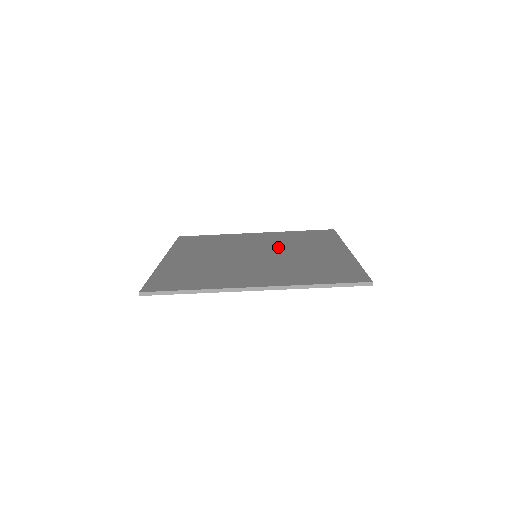
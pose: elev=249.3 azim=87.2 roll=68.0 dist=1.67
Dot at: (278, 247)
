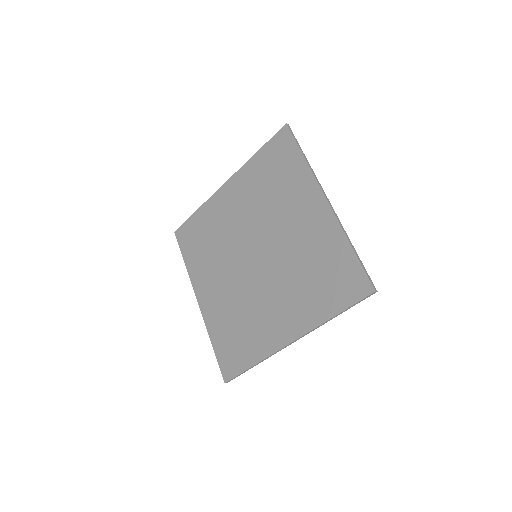
Dot at: (262, 224)
